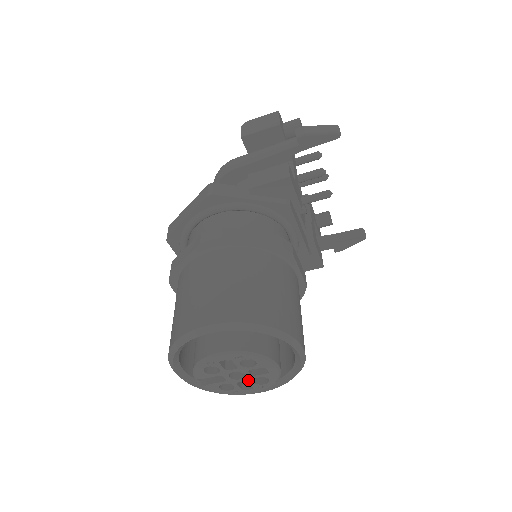
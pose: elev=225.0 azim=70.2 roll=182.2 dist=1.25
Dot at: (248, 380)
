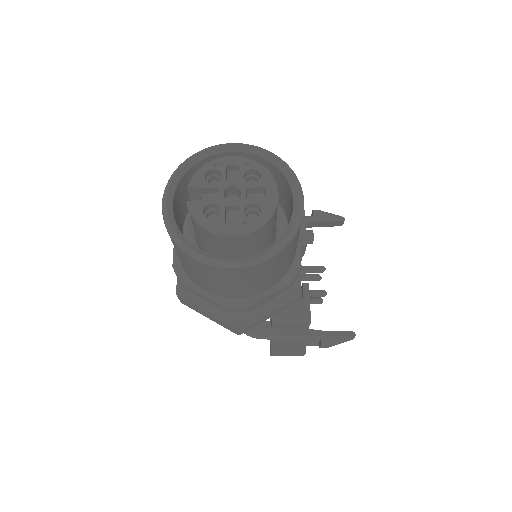
Dot at: (239, 206)
